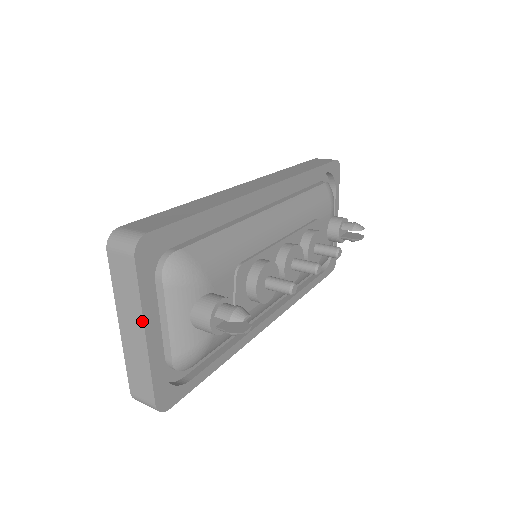
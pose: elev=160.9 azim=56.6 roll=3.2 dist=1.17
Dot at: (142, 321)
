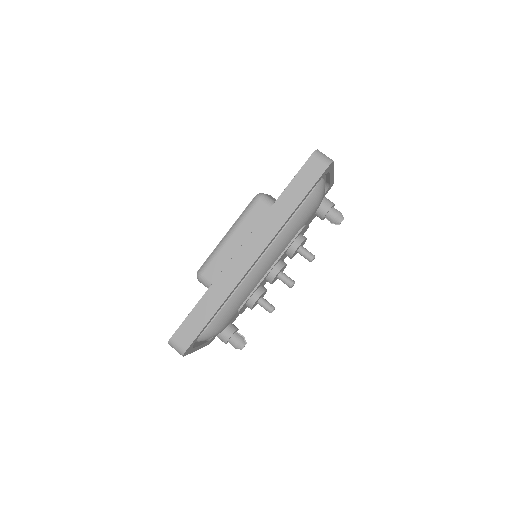
Dot at: (194, 351)
